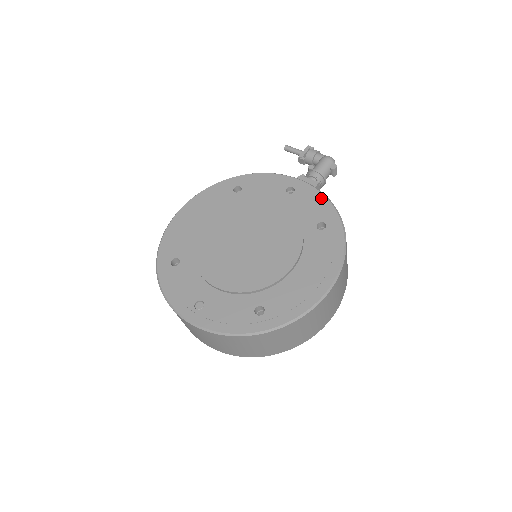
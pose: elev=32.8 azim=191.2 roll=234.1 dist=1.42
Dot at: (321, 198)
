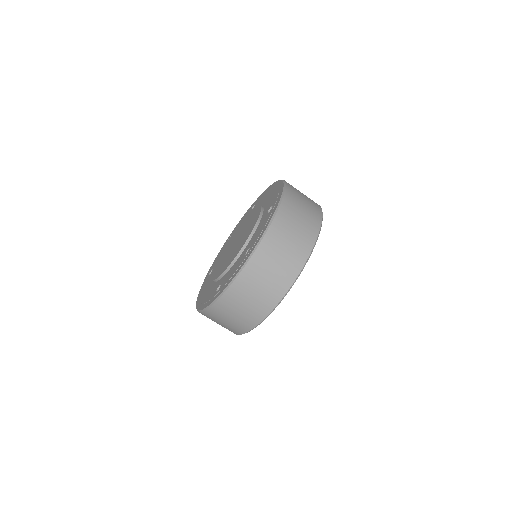
Dot at: occluded
